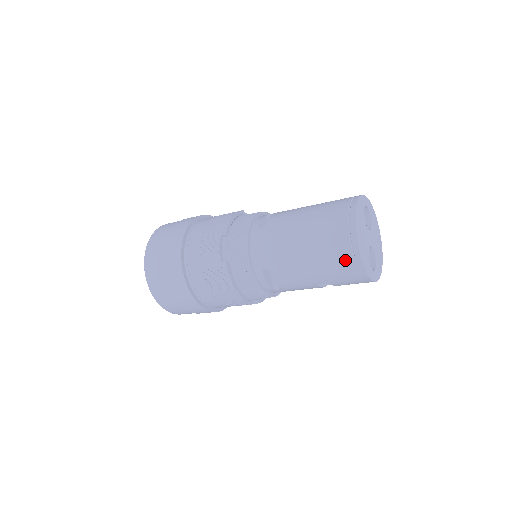
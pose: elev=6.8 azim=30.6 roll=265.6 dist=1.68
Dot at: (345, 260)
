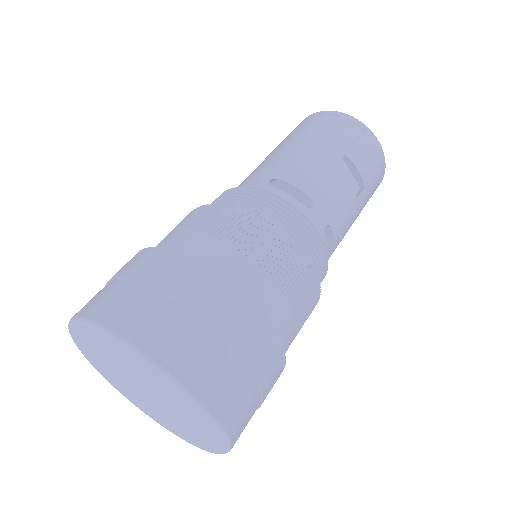
Dot at: (329, 121)
